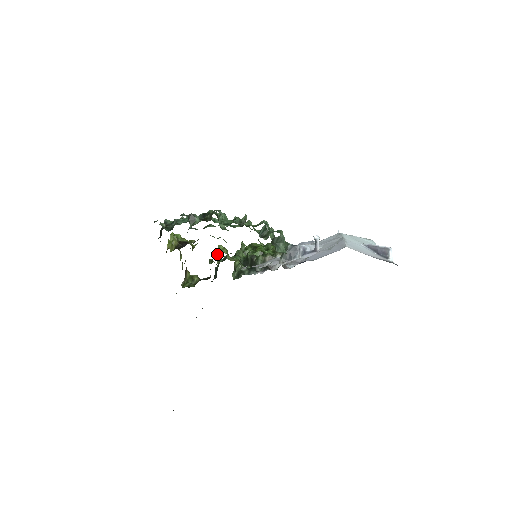
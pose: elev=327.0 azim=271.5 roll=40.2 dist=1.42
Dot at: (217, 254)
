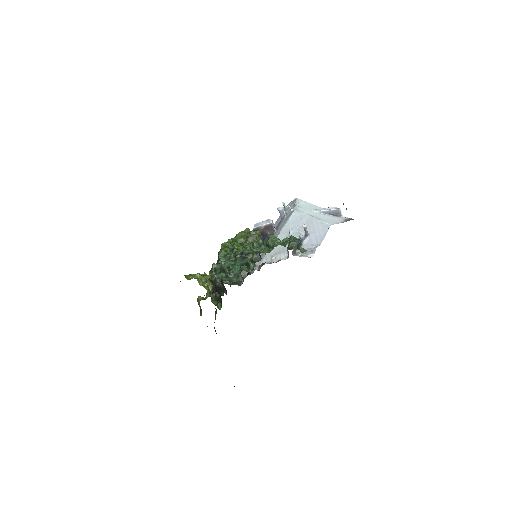
Dot at: occluded
